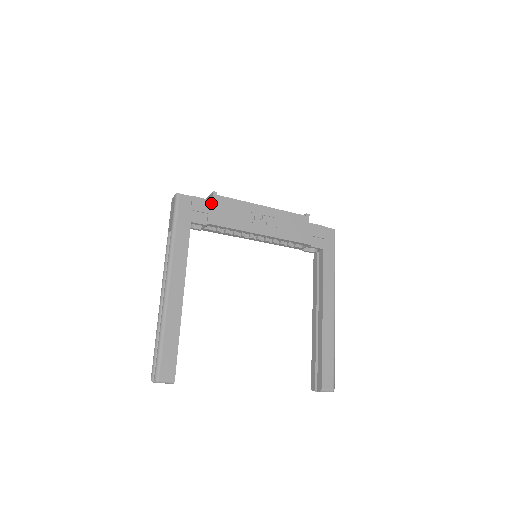
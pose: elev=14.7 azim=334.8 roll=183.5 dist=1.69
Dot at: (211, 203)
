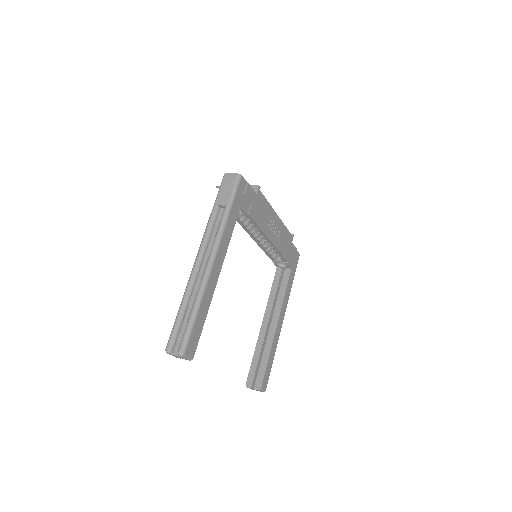
Dot at: (255, 196)
